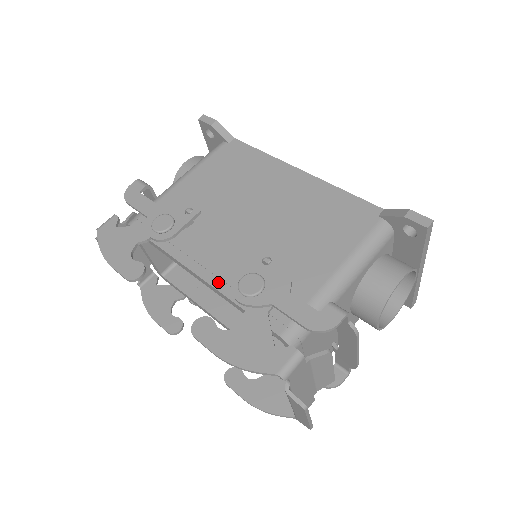
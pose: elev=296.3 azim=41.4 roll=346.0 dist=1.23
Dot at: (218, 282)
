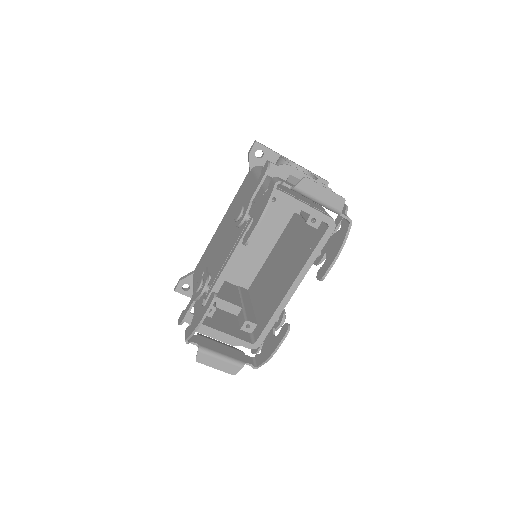
Dot at: (237, 243)
